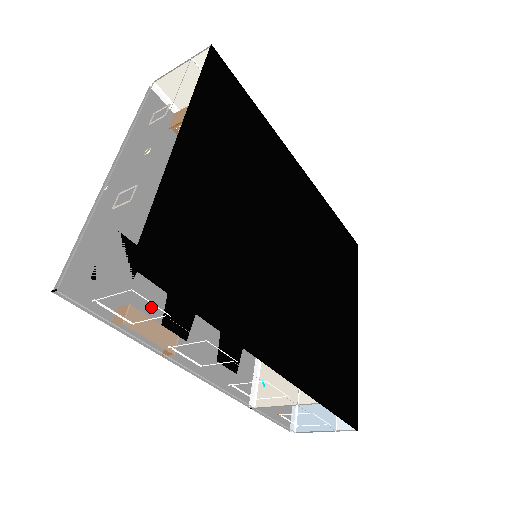
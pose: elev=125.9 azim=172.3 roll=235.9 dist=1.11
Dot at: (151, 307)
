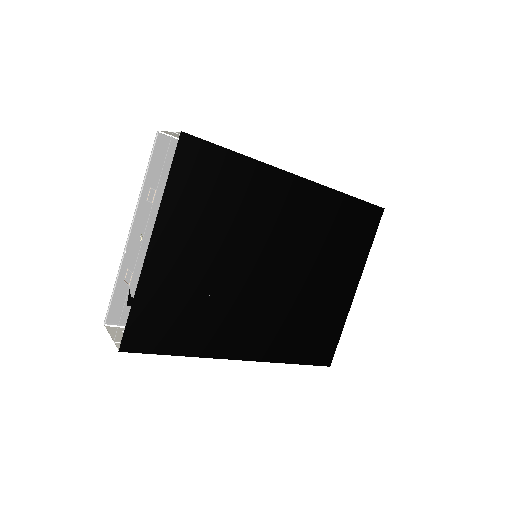
Dot at: occluded
